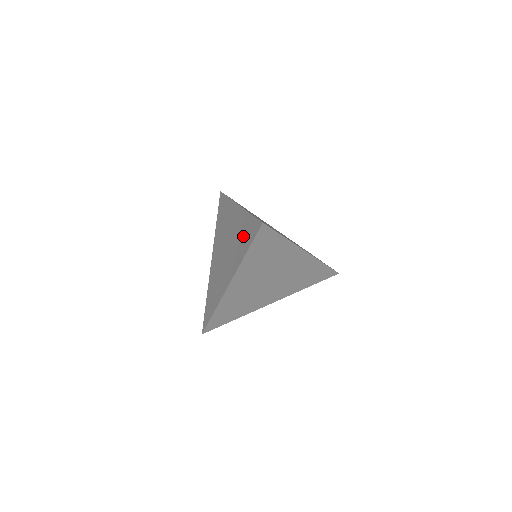
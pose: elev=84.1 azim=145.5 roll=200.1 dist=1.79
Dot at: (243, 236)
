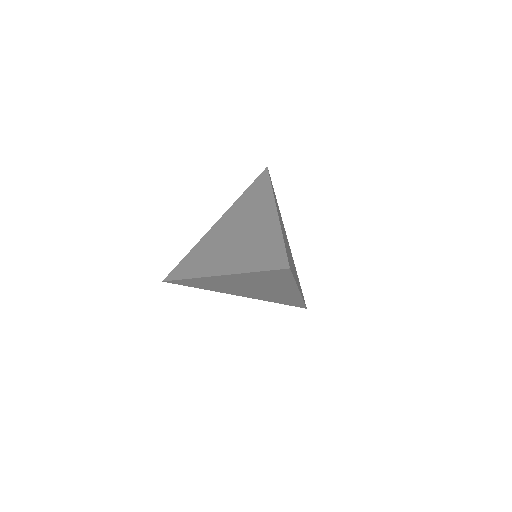
Dot at: (262, 251)
